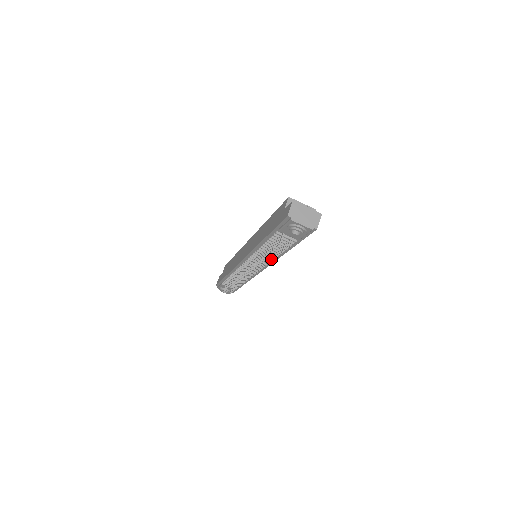
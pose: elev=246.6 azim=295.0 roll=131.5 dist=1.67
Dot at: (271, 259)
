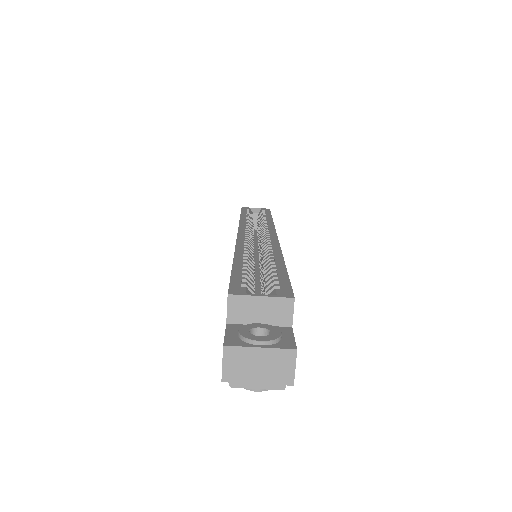
Dot at: occluded
